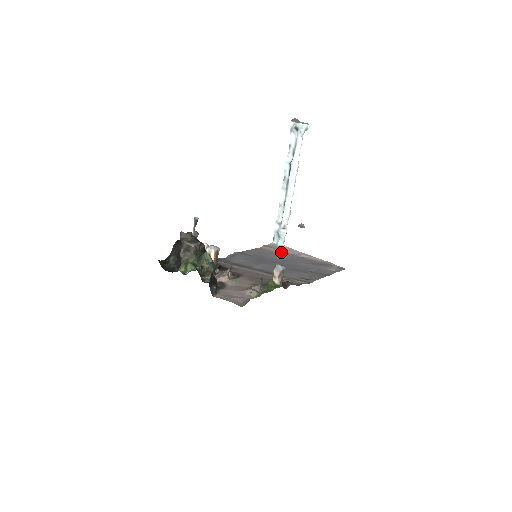
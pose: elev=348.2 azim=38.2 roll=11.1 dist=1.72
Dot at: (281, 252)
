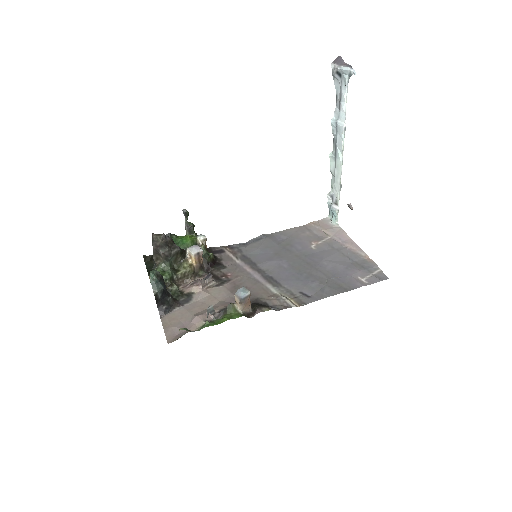
Dot at: (324, 236)
